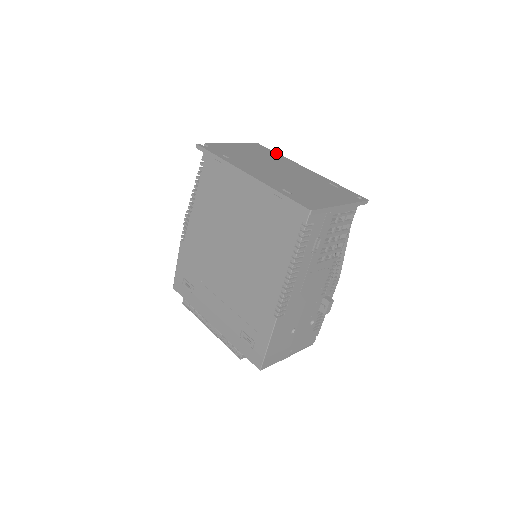
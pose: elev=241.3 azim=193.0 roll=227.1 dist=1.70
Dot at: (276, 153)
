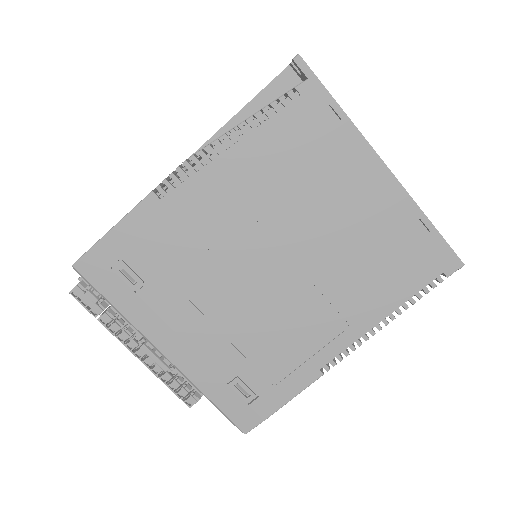
Dot at: occluded
